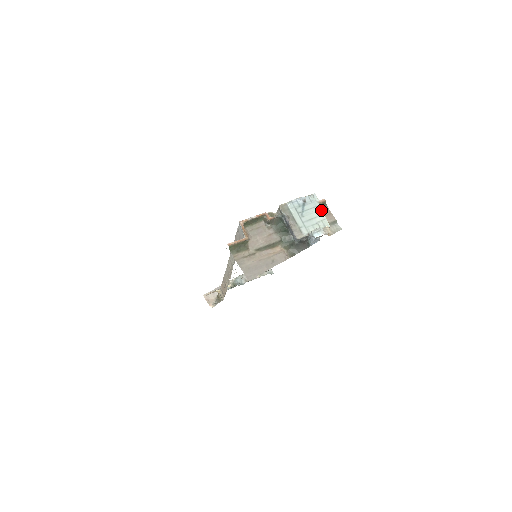
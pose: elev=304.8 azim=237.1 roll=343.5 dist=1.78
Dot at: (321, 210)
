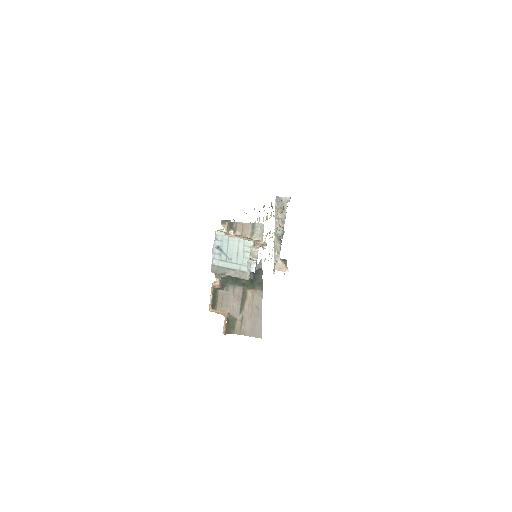
Dot at: (234, 238)
